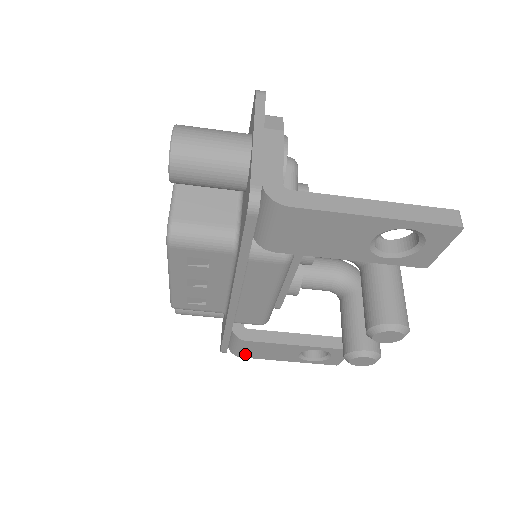
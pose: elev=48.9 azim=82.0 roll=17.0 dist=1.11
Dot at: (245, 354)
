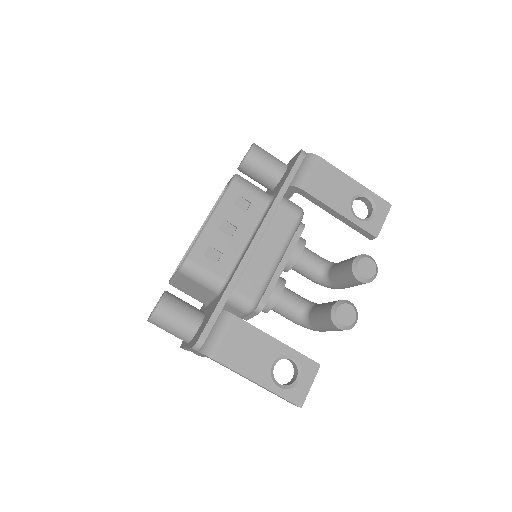
Dot at: (221, 351)
